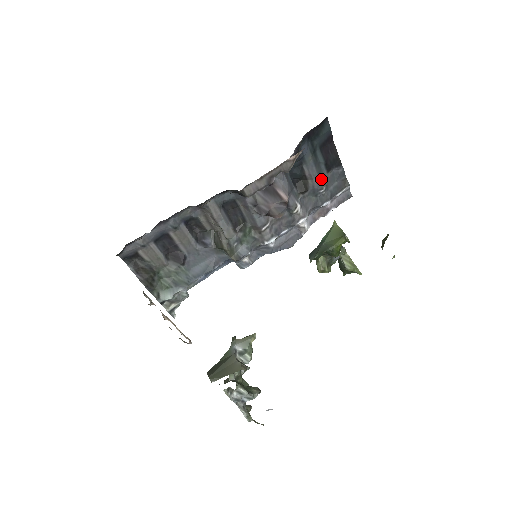
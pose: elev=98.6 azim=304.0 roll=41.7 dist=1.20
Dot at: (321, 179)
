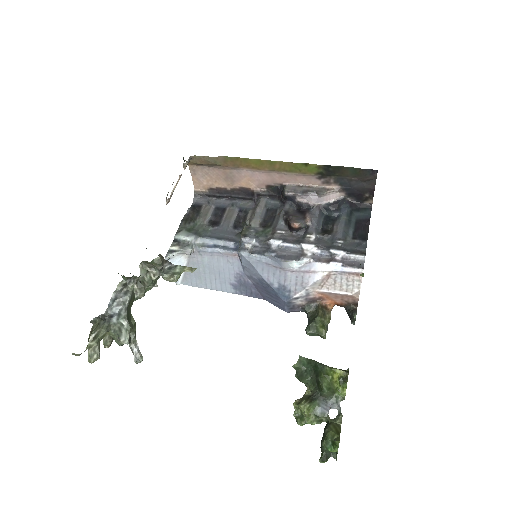
Dot at: (344, 236)
